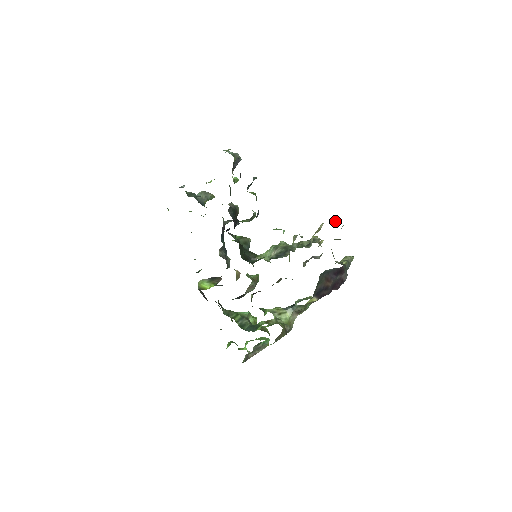
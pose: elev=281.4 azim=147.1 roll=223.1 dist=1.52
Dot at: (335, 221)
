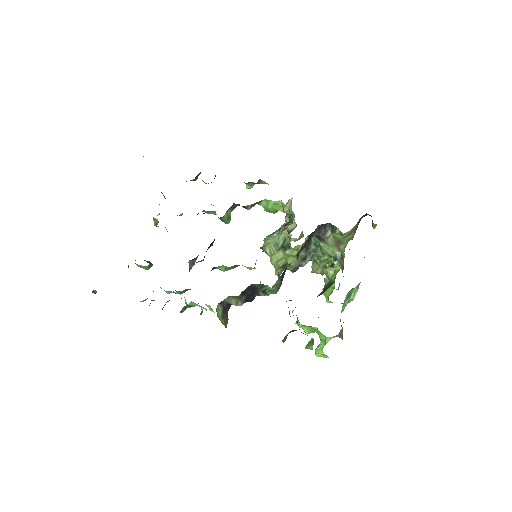
Dot at: occluded
